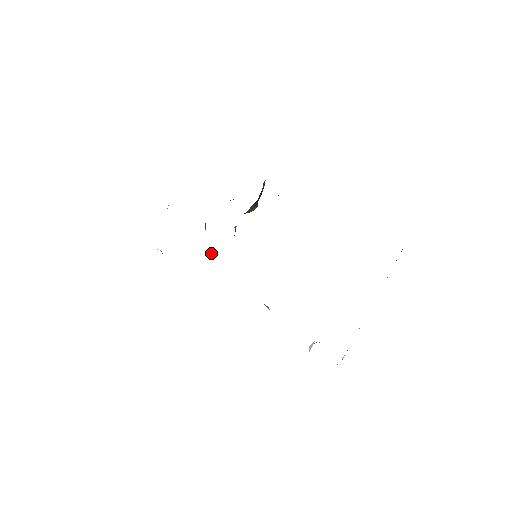
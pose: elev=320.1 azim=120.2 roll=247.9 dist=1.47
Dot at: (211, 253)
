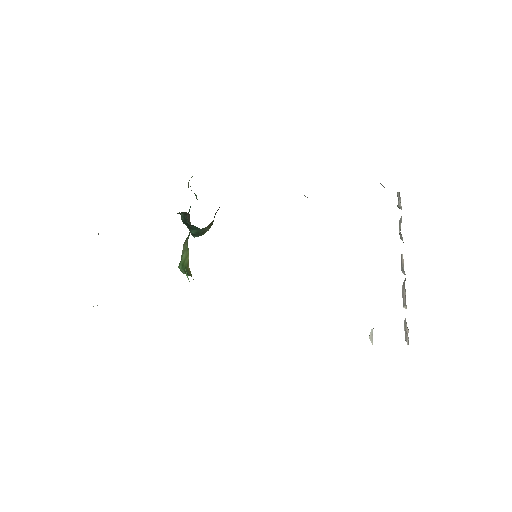
Dot at: (188, 278)
